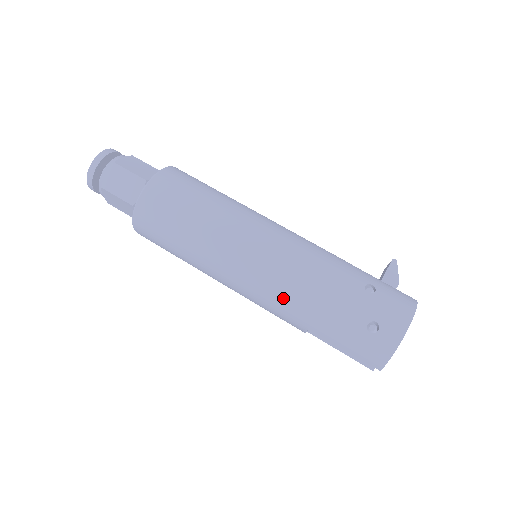
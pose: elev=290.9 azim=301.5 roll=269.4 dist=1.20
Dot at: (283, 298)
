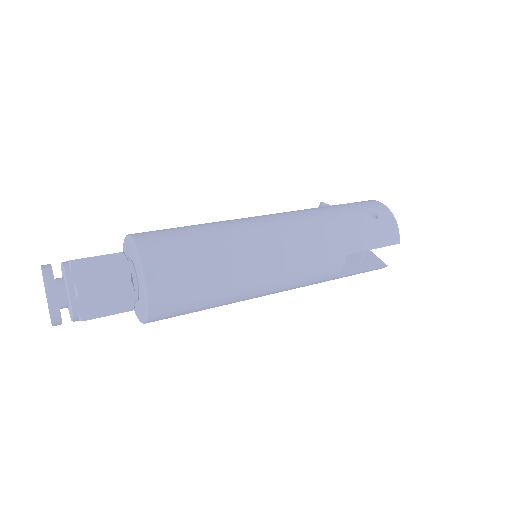
Dot at: (317, 243)
